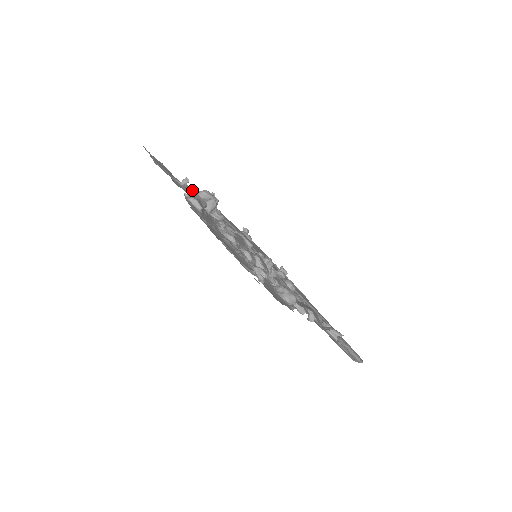
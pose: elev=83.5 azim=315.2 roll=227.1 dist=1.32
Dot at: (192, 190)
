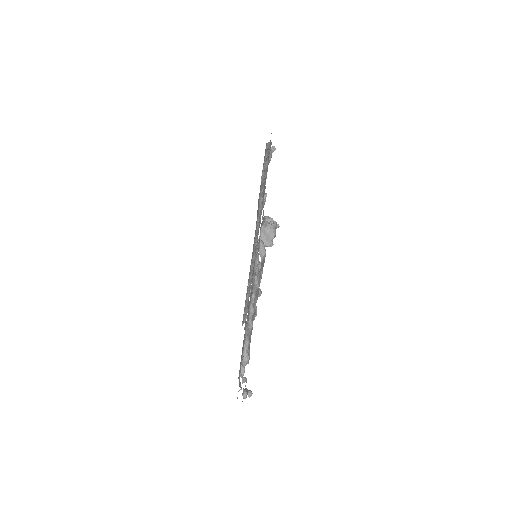
Dot at: occluded
